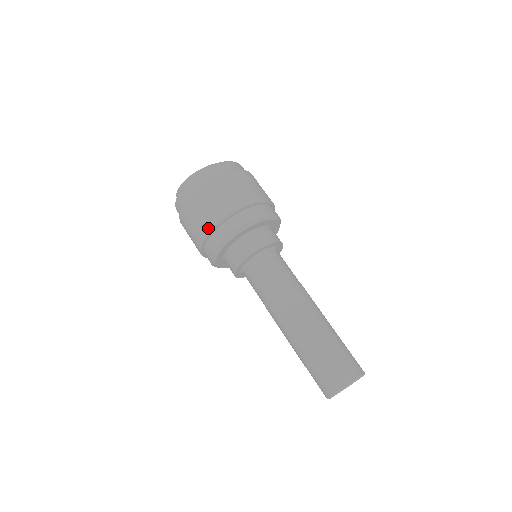
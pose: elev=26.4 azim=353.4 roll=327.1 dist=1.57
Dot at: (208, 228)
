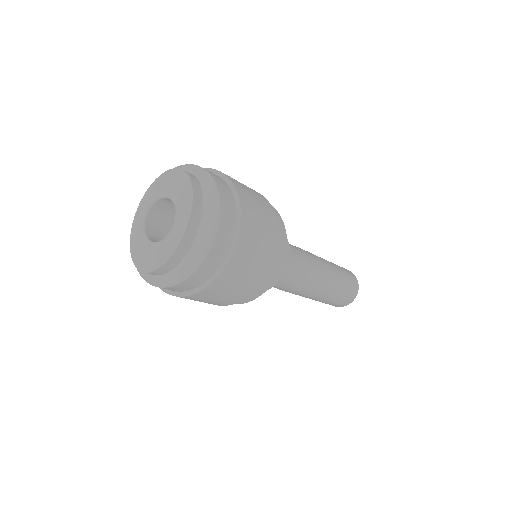
Dot at: (237, 302)
